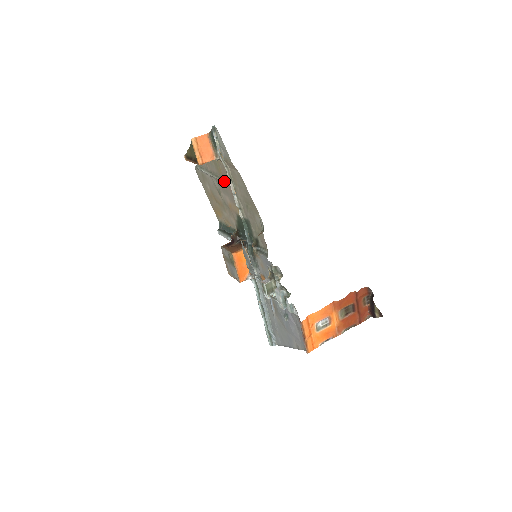
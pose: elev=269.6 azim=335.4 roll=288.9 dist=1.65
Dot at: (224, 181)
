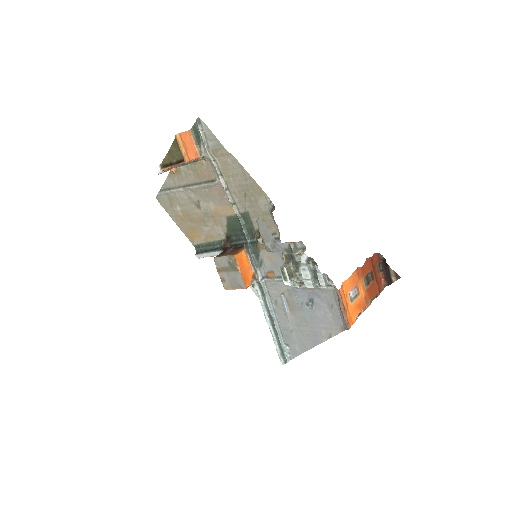
Dot at: (209, 183)
